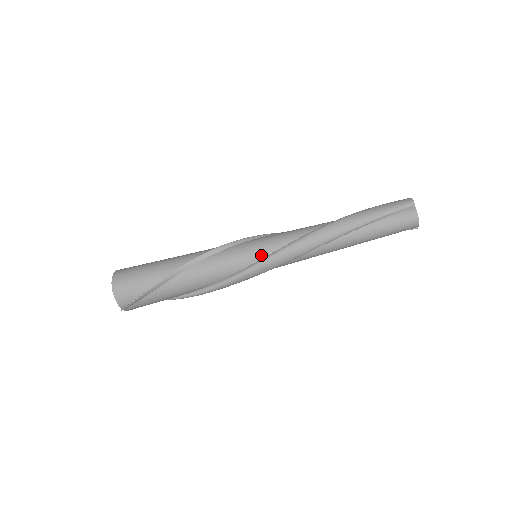
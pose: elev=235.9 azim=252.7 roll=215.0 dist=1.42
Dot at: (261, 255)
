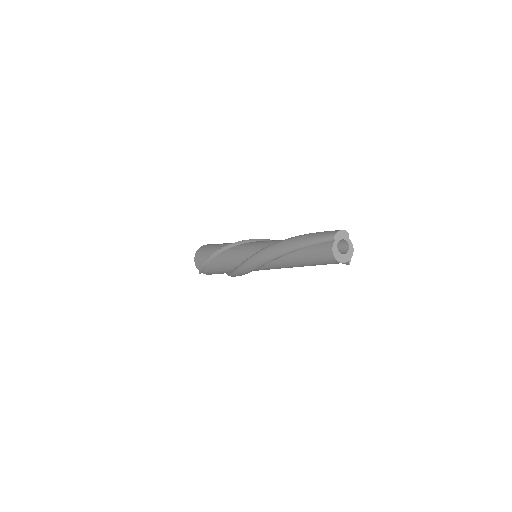
Dot at: (247, 256)
